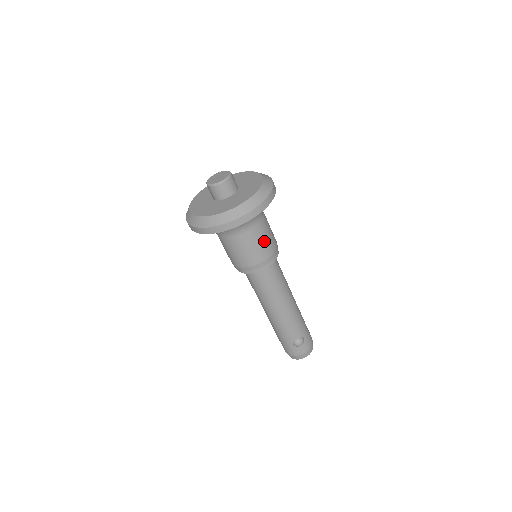
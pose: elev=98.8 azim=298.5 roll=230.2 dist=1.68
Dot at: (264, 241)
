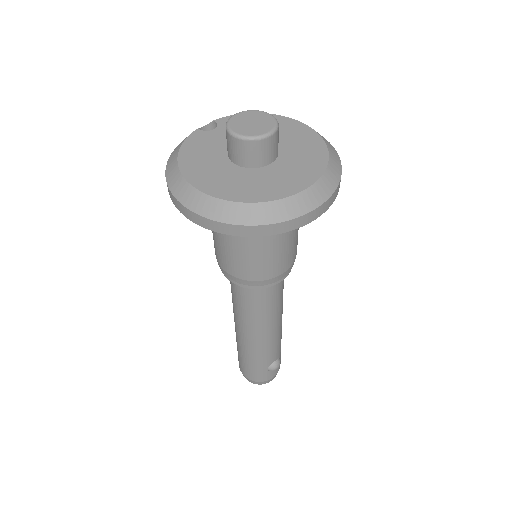
Dot at: (296, 238)
